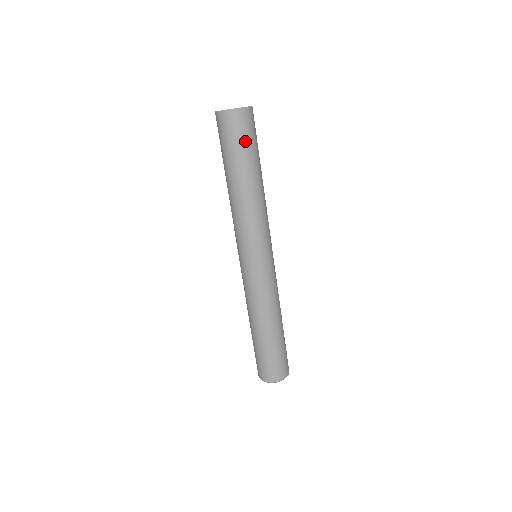
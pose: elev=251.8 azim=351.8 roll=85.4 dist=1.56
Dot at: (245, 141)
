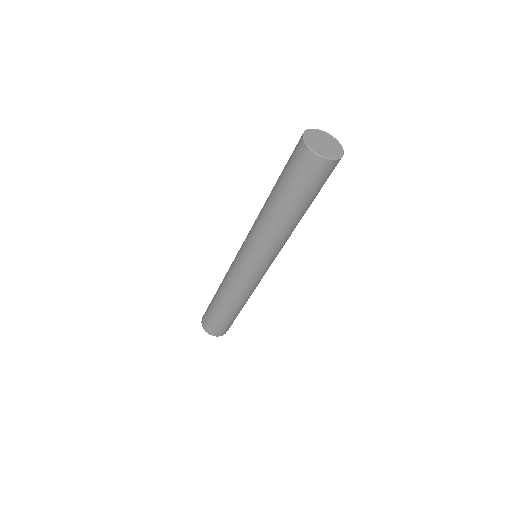
Dot at: (300, 182)
